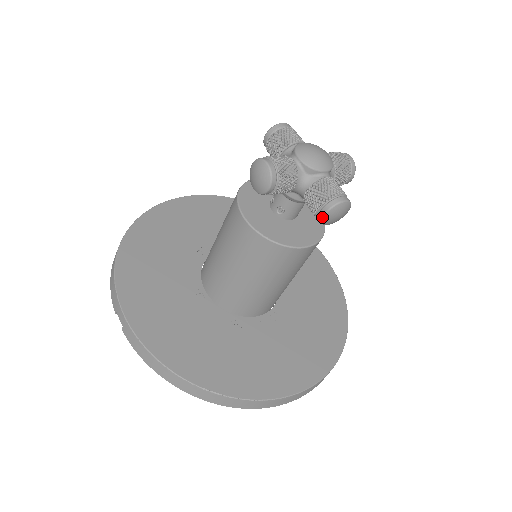
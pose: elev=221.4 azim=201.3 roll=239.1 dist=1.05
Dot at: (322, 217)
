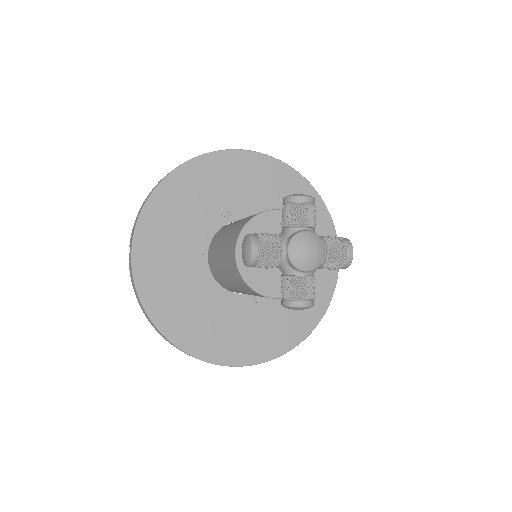
Dot at: (282, 305)
